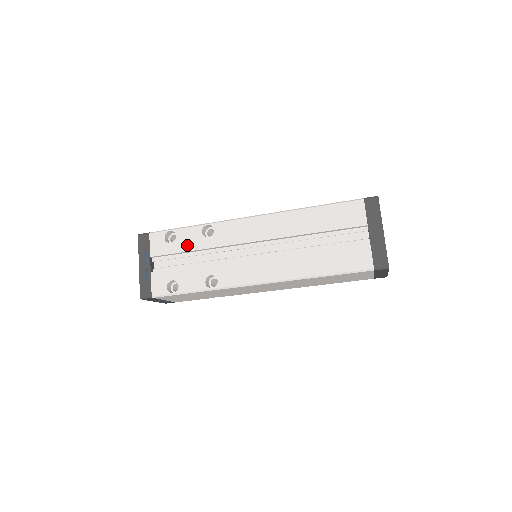
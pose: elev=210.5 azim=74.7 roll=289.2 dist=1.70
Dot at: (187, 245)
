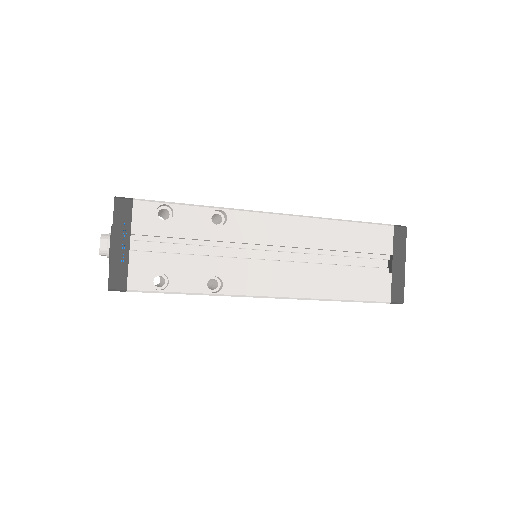
Dot at: (188, 230)
